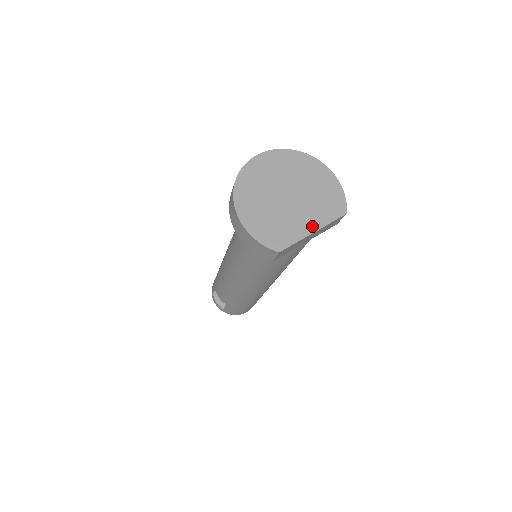
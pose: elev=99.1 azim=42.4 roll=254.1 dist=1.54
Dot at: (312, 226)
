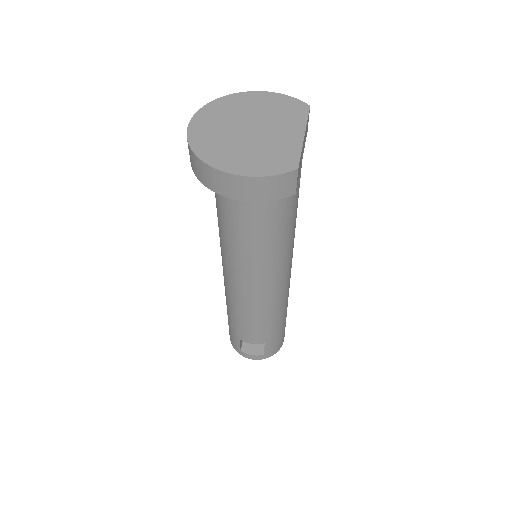
Dot at: (297, 132)
